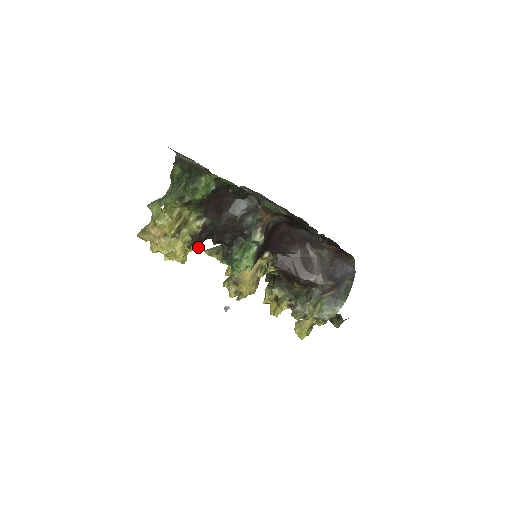
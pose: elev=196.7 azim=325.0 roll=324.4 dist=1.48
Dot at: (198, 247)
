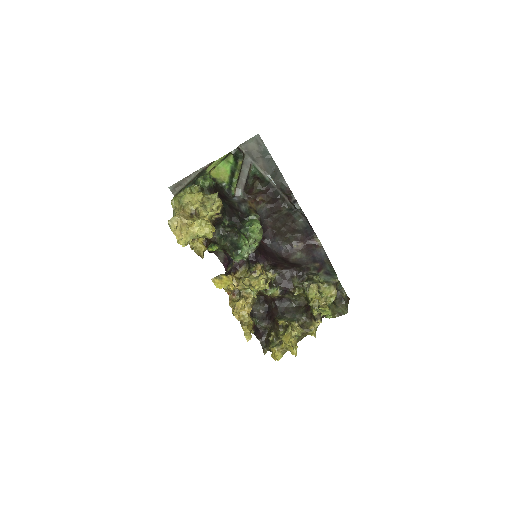
Dot at: (222, 205)
